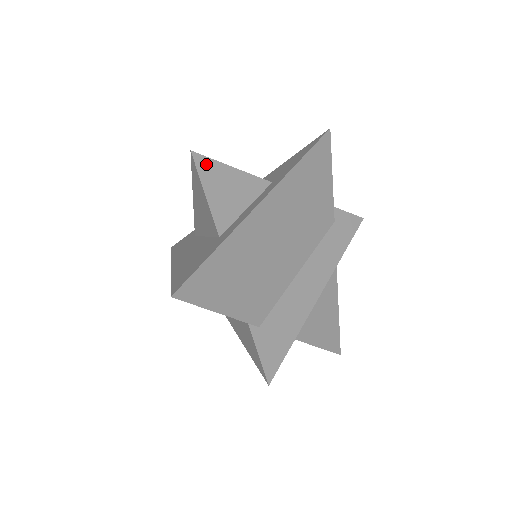
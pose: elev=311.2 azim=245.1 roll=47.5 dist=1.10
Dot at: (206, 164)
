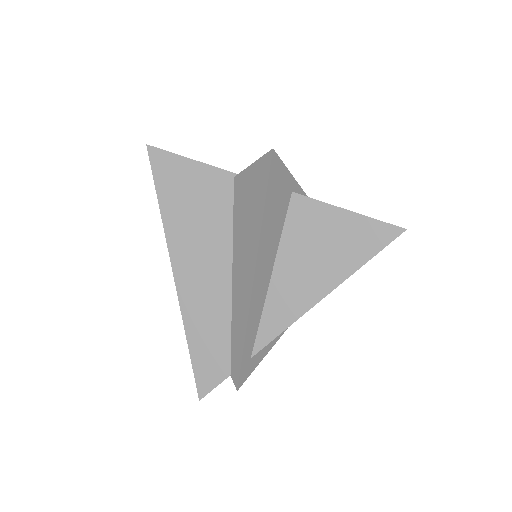
Dot at: occluded
